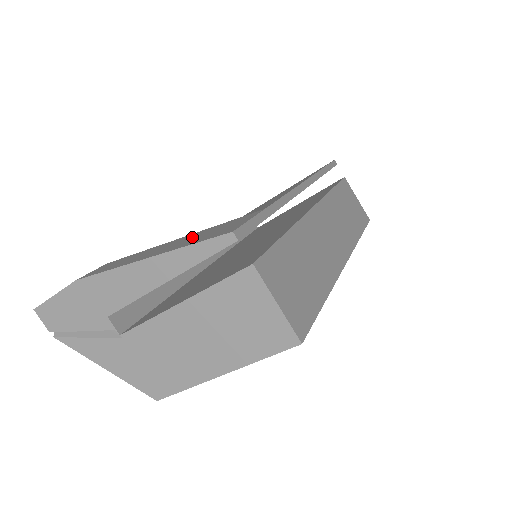
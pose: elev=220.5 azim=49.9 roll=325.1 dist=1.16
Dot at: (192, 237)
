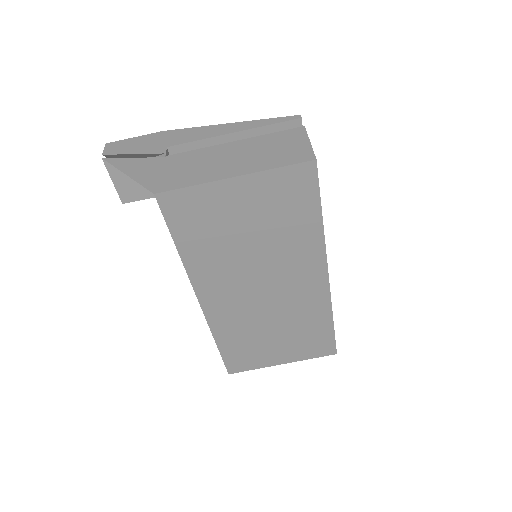
Dot at: occluded
